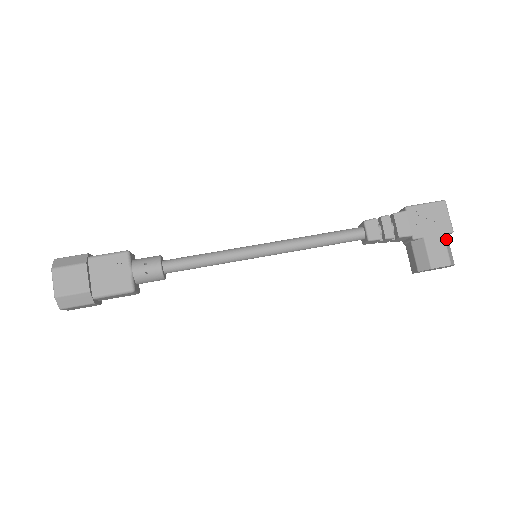
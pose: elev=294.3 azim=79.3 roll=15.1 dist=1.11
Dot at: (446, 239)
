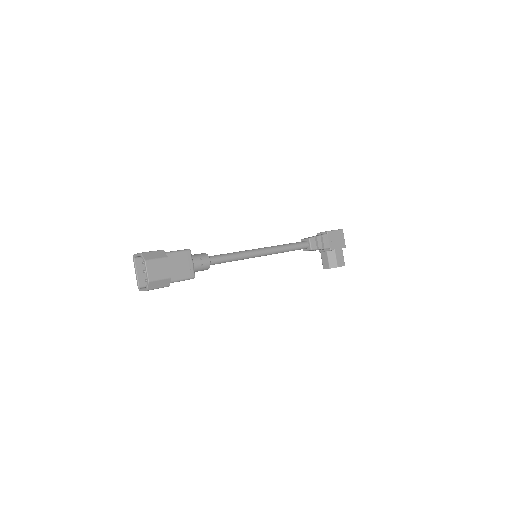
Dot at: (342, 251)
